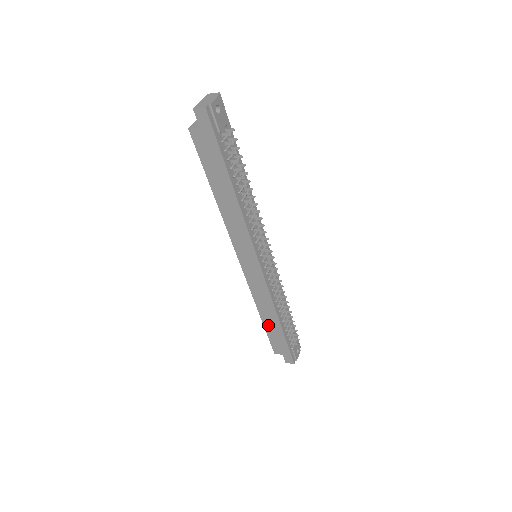
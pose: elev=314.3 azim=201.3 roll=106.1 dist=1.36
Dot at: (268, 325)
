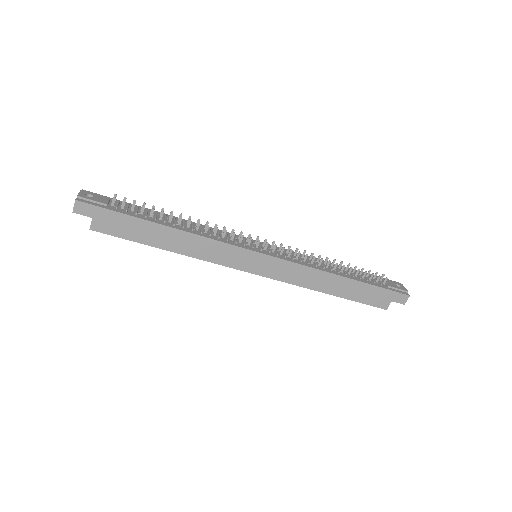
Dot at: (343, 293)
